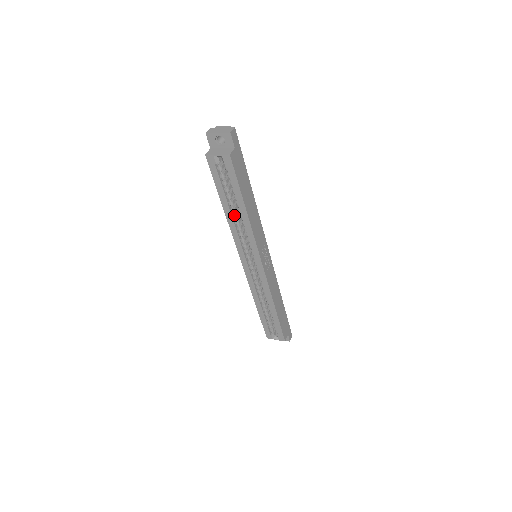
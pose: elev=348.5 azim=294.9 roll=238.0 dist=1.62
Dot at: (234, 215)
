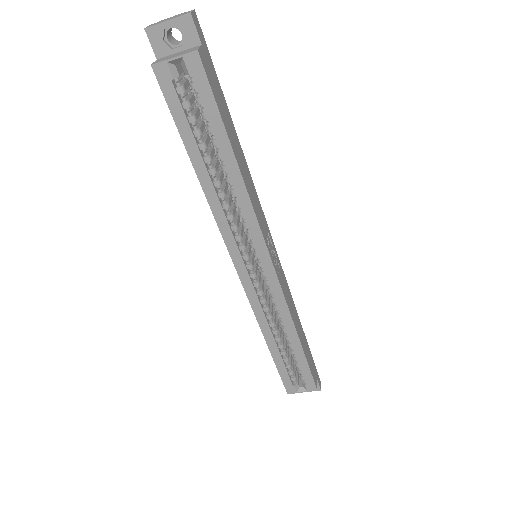
Dot at: (215, 181)
